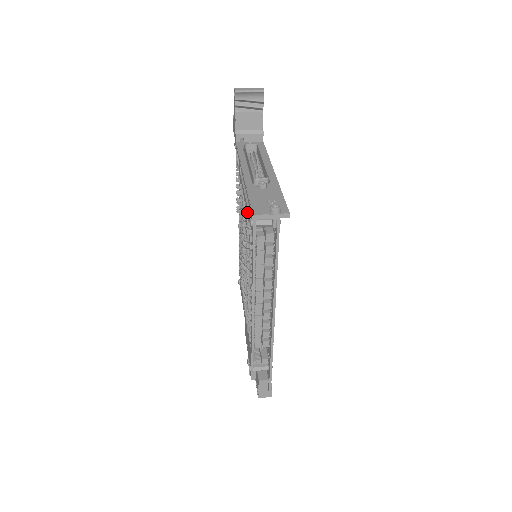
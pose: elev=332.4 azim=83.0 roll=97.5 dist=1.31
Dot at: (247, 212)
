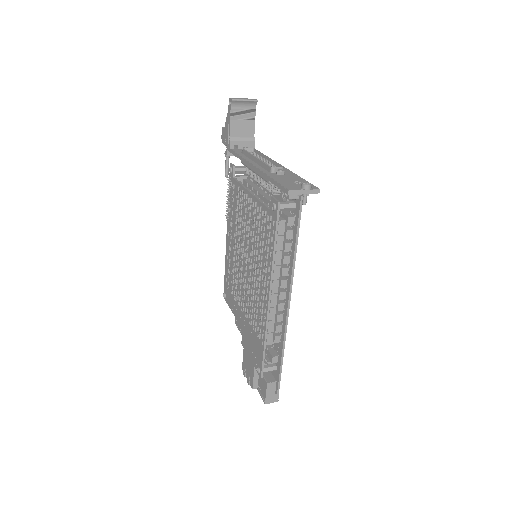
Dot at: (257, 205)
